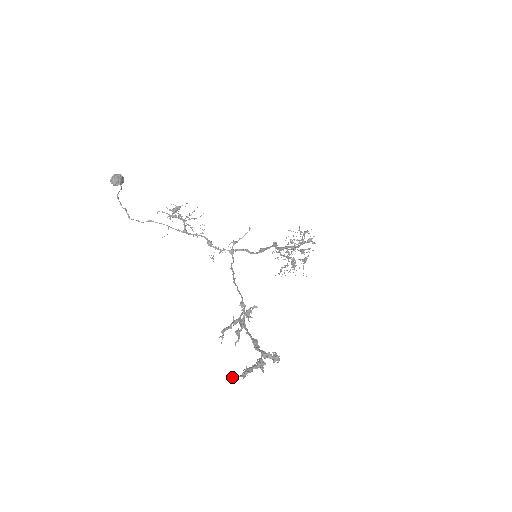
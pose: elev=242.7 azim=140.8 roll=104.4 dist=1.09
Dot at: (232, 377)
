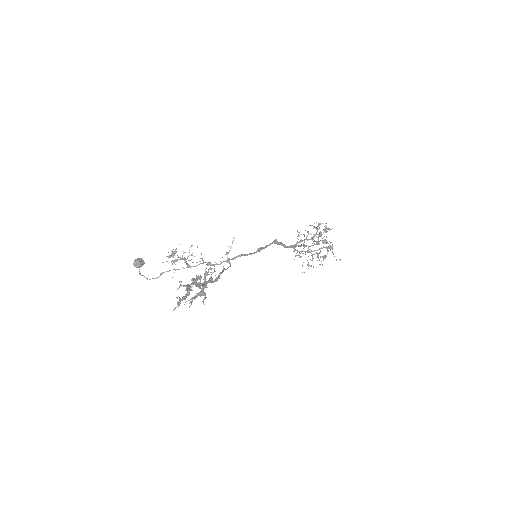
Dot at: (173, 310)
